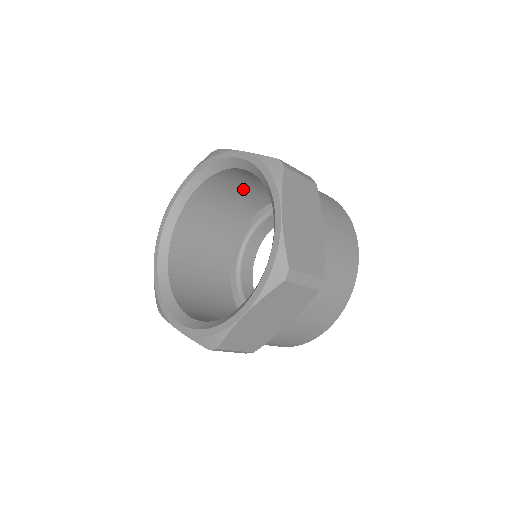
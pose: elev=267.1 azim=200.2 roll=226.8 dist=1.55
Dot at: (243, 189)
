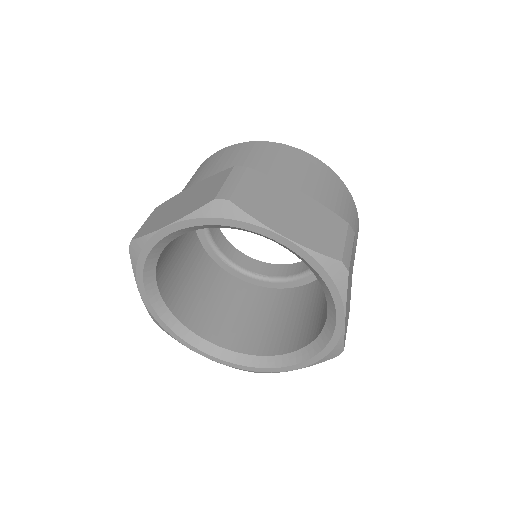
Dot at: occluded
